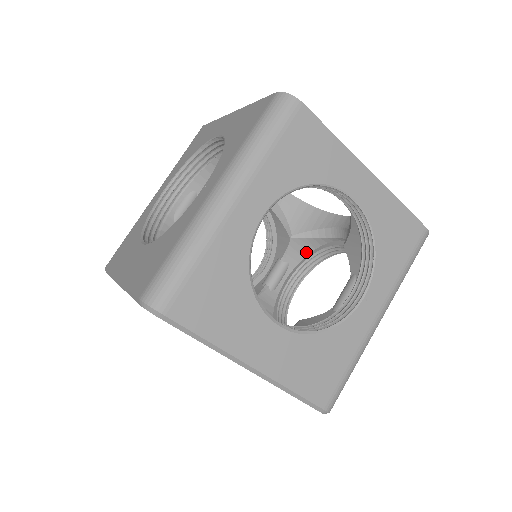
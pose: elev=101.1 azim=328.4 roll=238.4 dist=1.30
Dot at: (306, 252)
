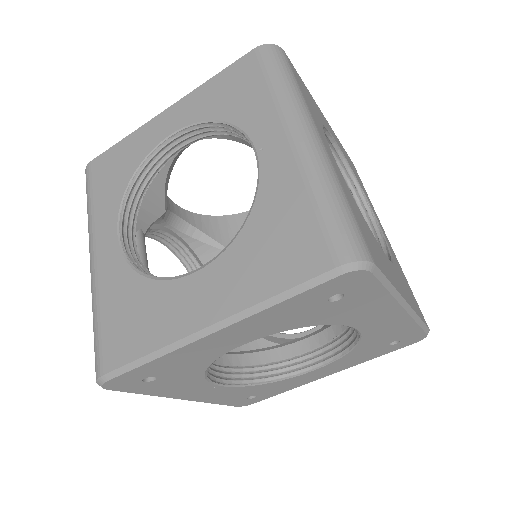
Dot at: occluded
